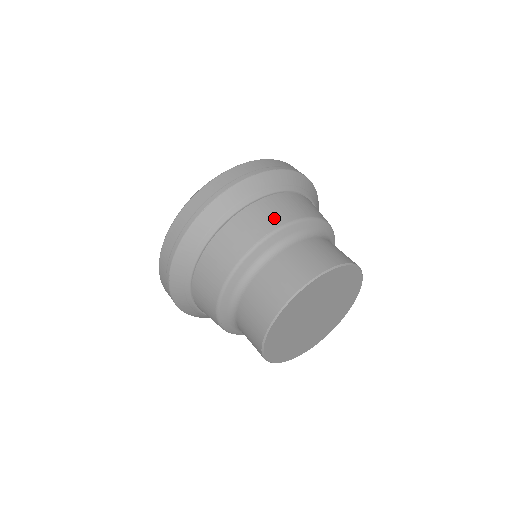
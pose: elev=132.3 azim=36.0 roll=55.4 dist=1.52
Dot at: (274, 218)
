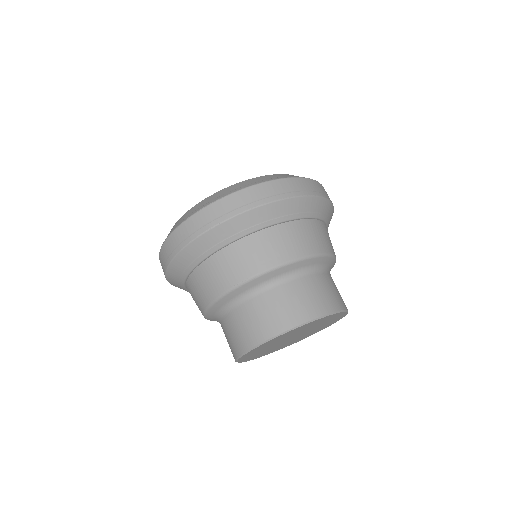
Dot at: (268, 257)
